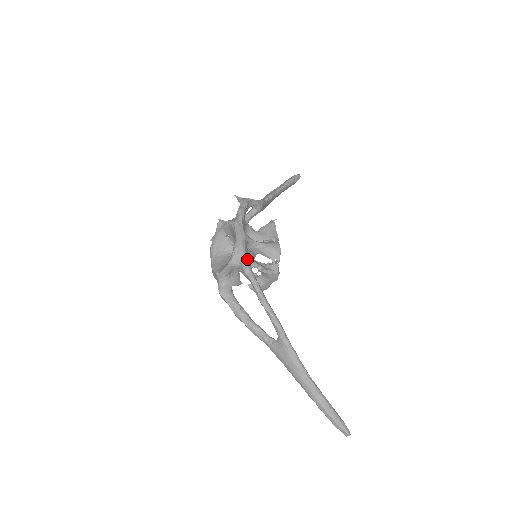
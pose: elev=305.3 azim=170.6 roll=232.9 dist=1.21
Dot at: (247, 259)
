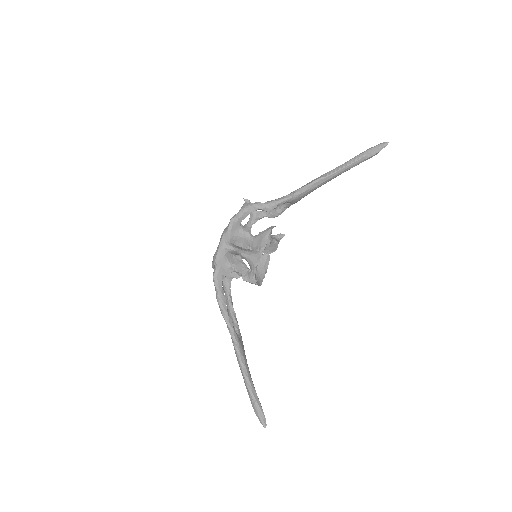
Dot at: (216, 269)
